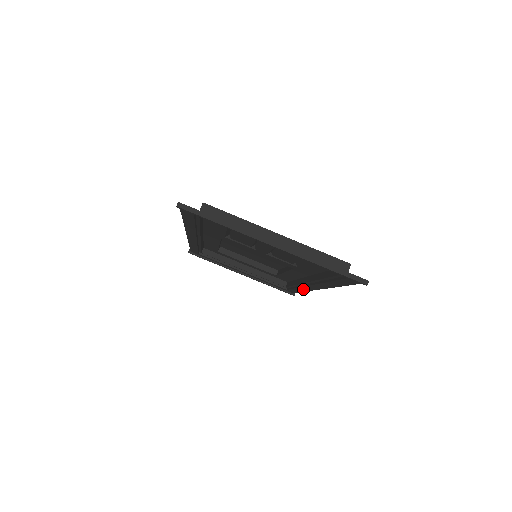
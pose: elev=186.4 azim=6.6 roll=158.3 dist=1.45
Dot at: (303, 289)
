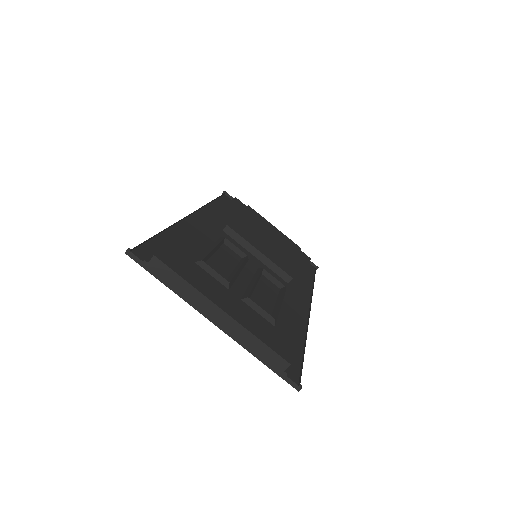
Dot at: (308, 289)
